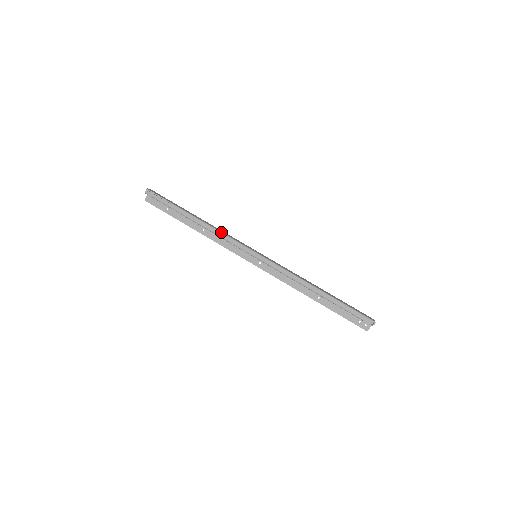
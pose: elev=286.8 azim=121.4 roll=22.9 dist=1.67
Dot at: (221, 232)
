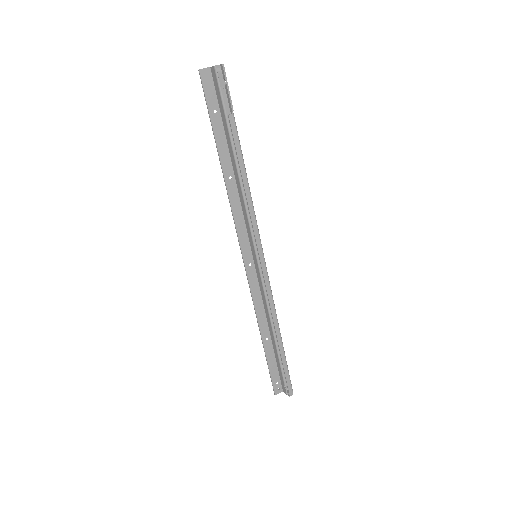
Dot at: occluded
